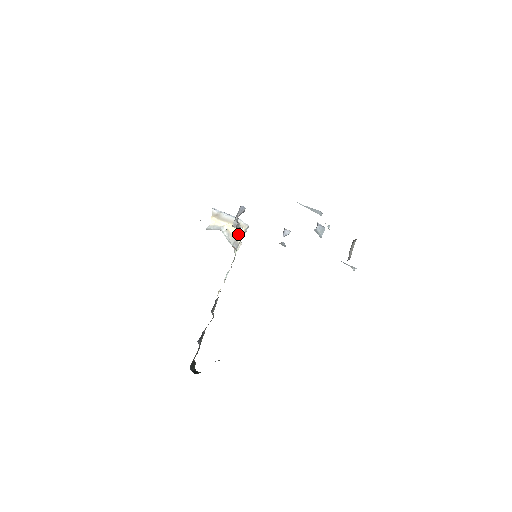
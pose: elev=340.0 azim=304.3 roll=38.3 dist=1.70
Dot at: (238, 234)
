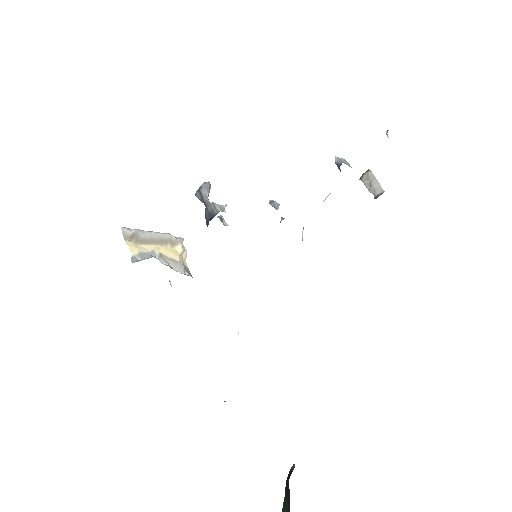
Dot at: (180, 255)
